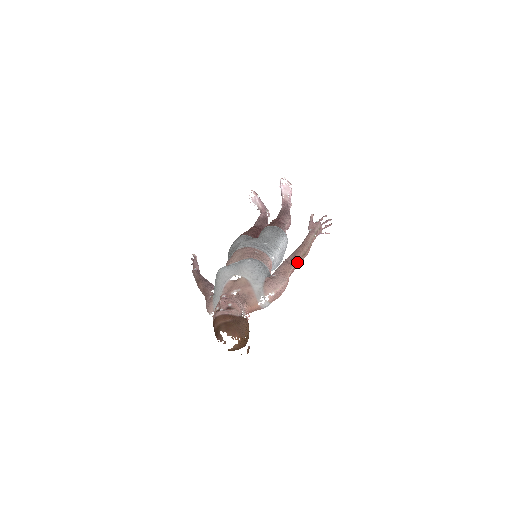
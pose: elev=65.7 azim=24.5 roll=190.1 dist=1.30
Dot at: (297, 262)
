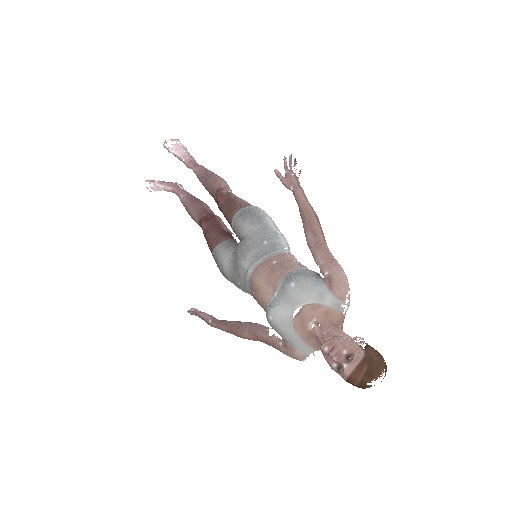
Dot at: (322, 235)
